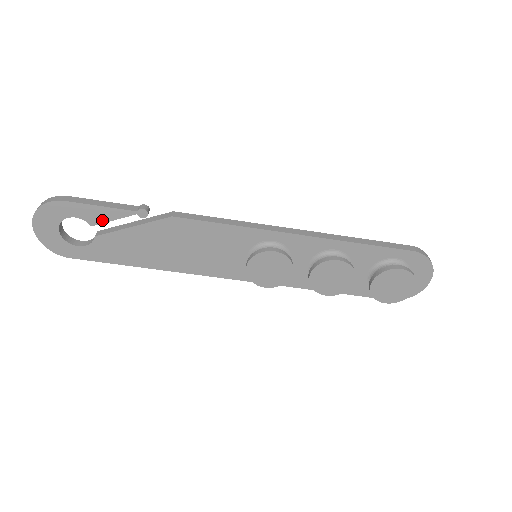
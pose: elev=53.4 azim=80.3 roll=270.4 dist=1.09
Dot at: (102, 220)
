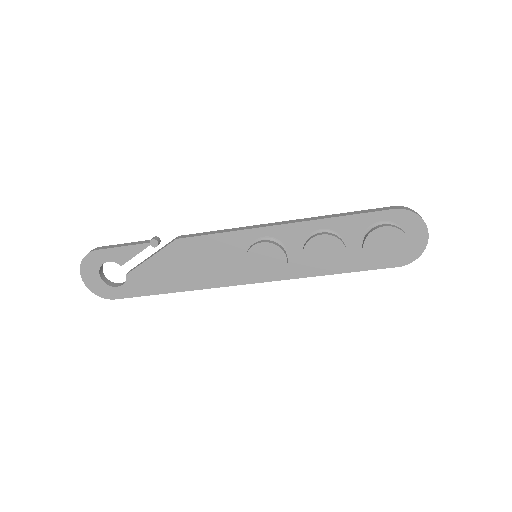
Dot at: (127, 258)
